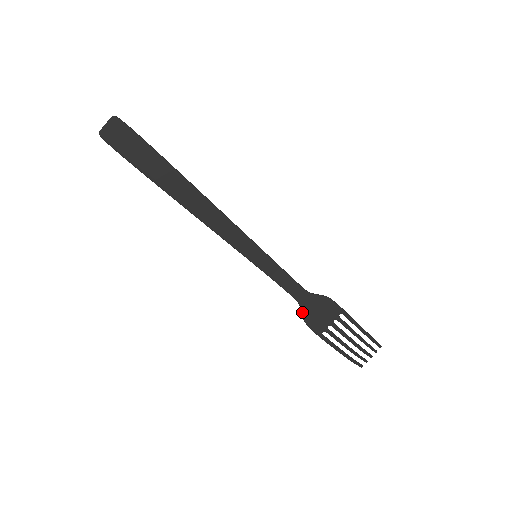
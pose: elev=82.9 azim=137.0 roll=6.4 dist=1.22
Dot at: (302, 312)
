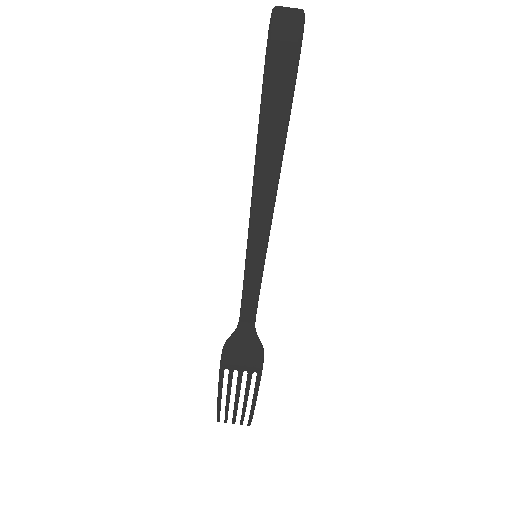
Dot at: (232, 336)
